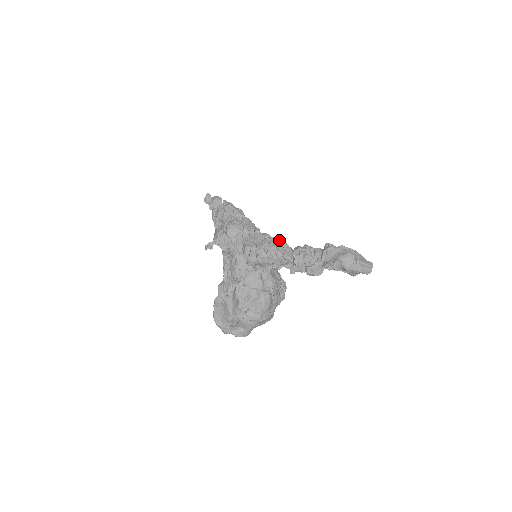
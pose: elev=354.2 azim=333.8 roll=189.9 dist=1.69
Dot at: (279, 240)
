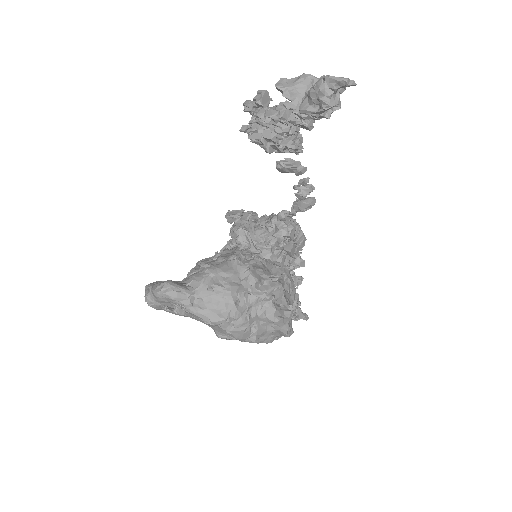
Dot at: occluded
